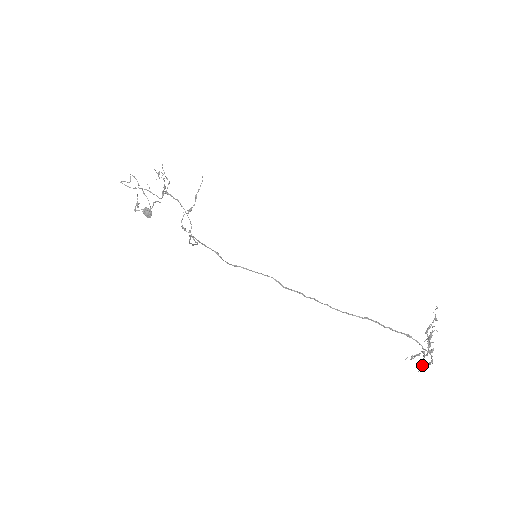
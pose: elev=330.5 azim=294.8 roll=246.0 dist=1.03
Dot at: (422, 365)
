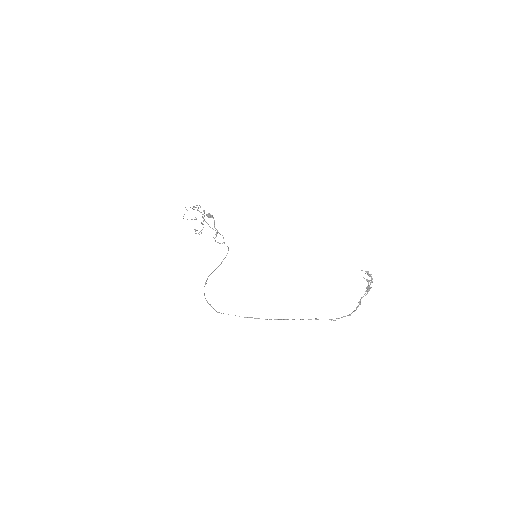
Dot at: (357, 307)
